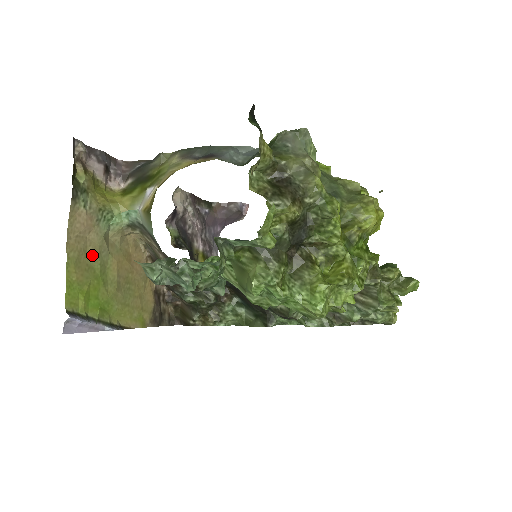
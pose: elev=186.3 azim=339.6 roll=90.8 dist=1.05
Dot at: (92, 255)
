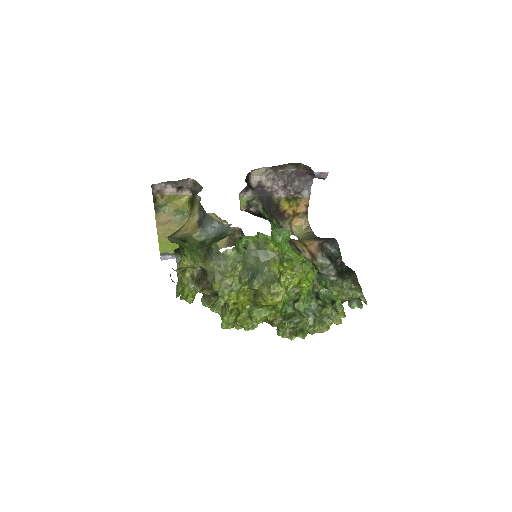
Dot at: (174, 229)
